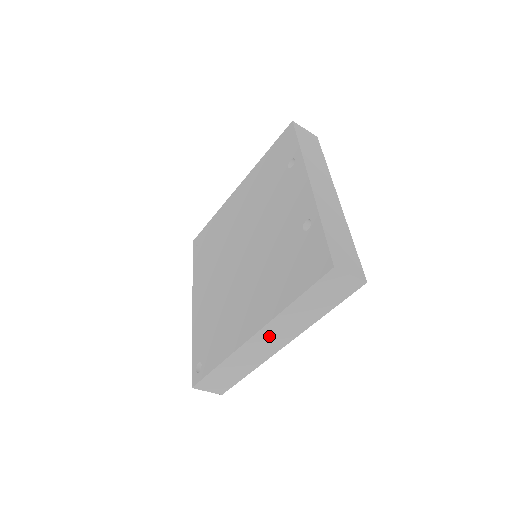
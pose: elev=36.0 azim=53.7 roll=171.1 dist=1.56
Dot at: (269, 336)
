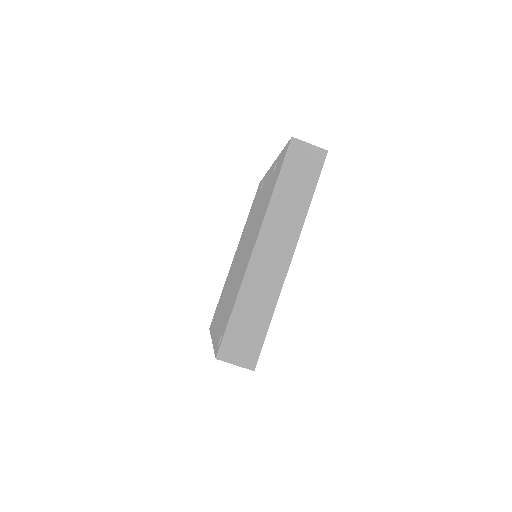
Dot at: (271, 243)
